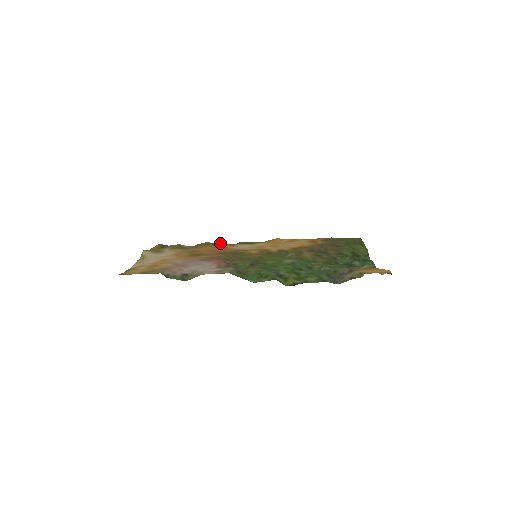
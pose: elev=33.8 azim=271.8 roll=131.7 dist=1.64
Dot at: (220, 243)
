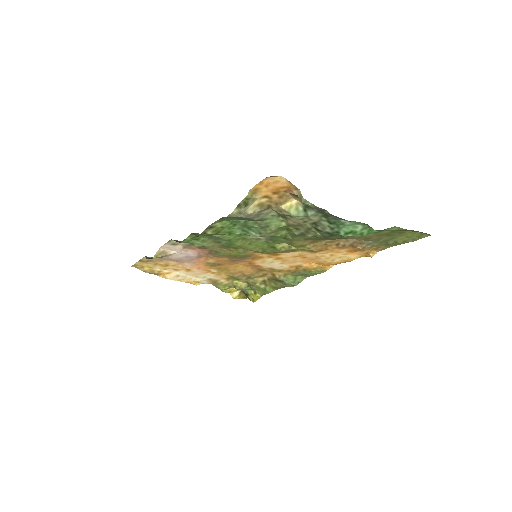
Dot at: (269, 272)
